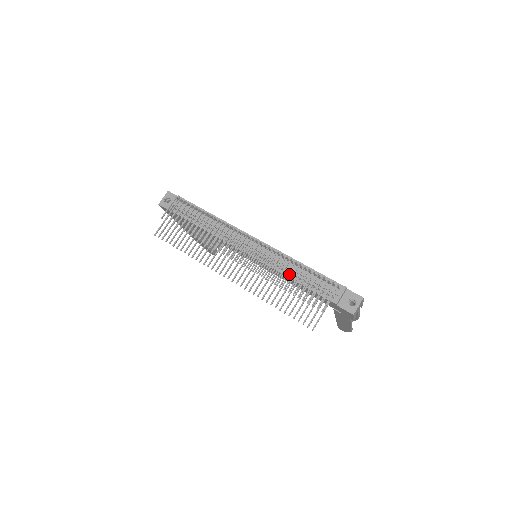
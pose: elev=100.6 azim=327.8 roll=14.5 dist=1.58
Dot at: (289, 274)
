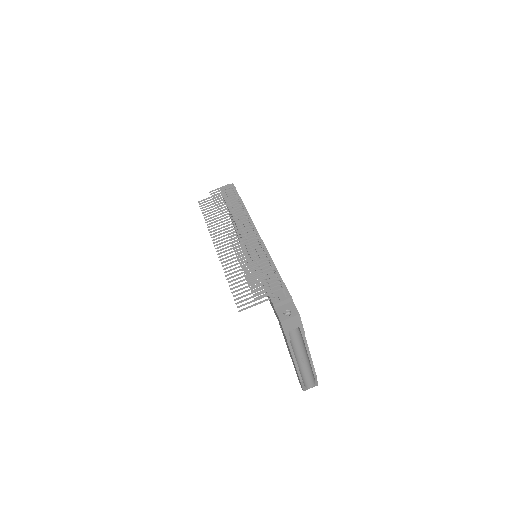
Dot at: (258, 266)
